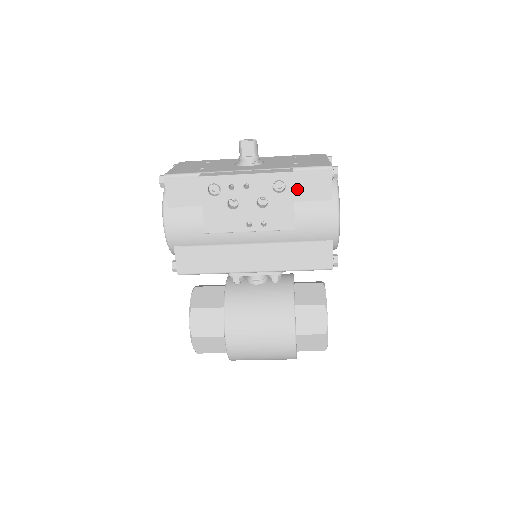
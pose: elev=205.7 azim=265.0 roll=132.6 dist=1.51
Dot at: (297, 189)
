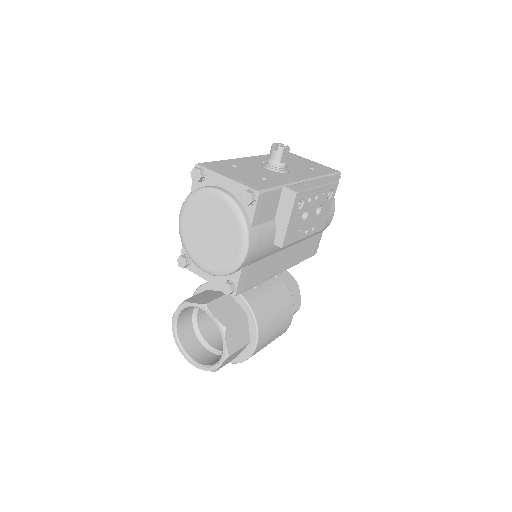
Dot at: occluded
